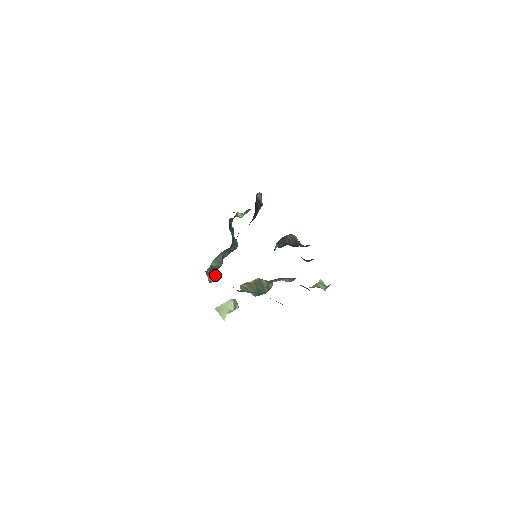
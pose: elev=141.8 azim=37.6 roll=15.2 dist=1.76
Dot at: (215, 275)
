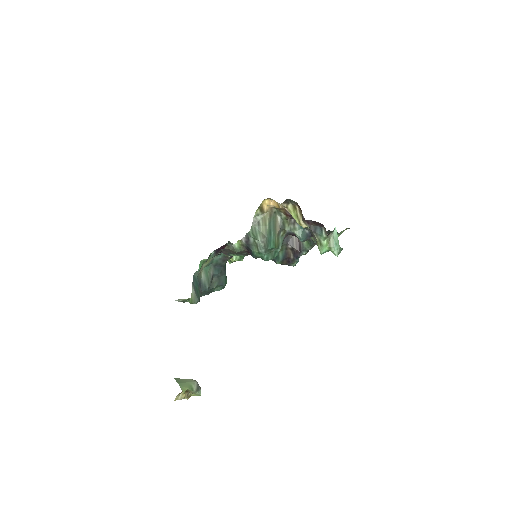
Dot at: (199, 296)
